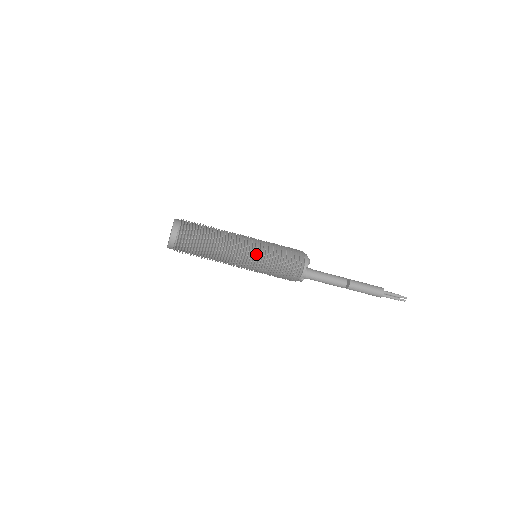
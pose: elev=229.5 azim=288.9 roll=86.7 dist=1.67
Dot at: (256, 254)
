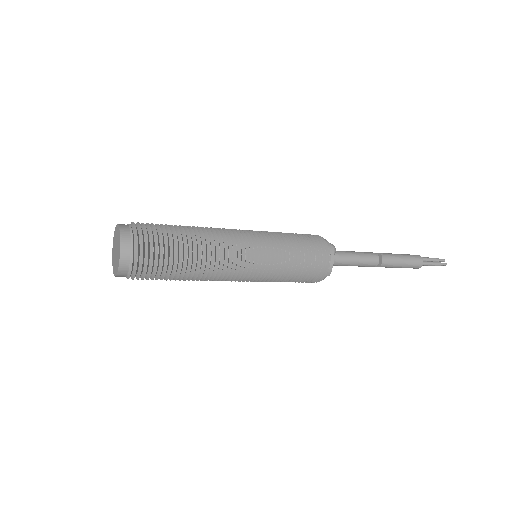
Dot at: (256, 277)
